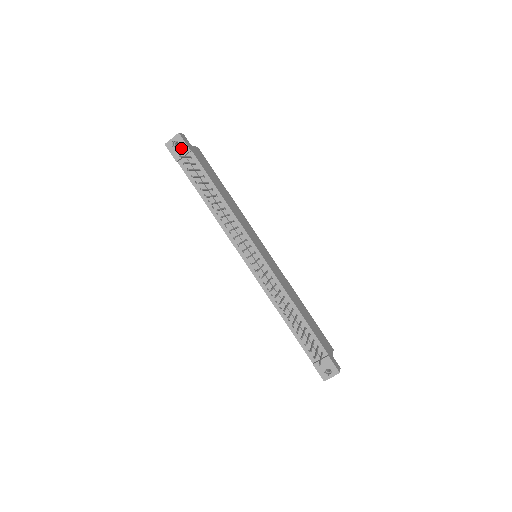
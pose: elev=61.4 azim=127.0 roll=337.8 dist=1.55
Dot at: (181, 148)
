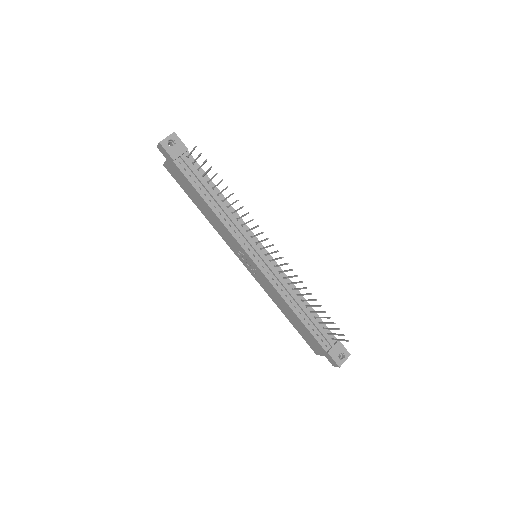
Dot at: (178, 147)
